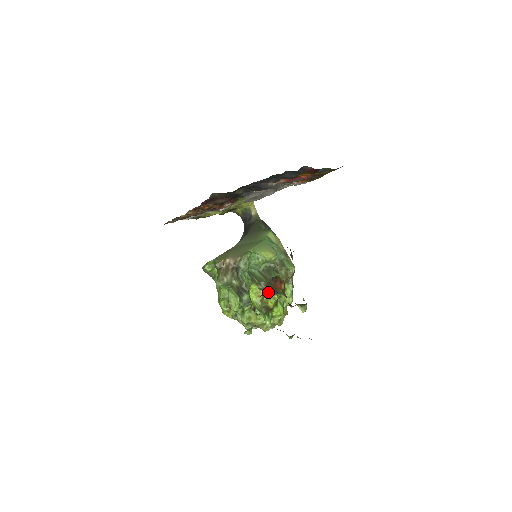
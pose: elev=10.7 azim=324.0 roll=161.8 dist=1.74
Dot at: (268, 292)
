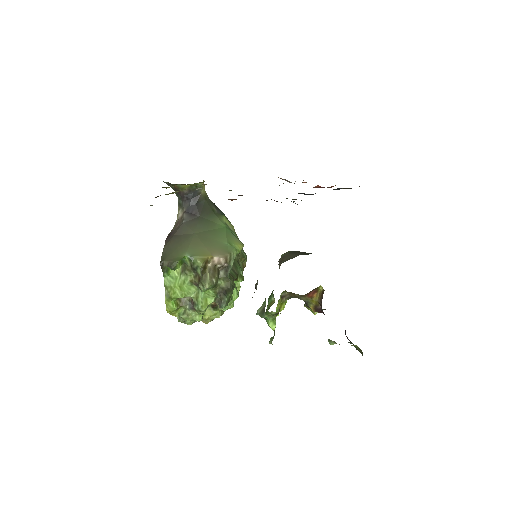
Dot at: (285, 298)
